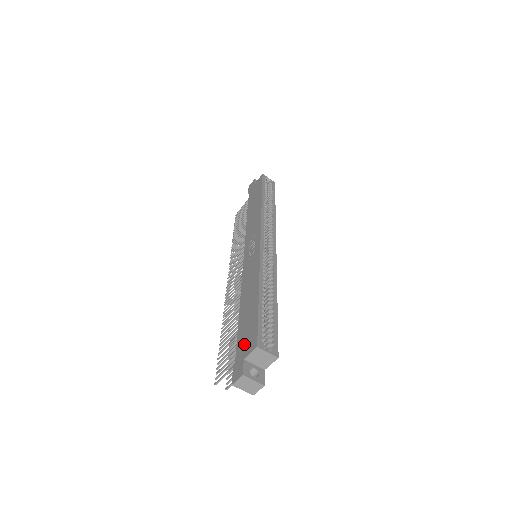
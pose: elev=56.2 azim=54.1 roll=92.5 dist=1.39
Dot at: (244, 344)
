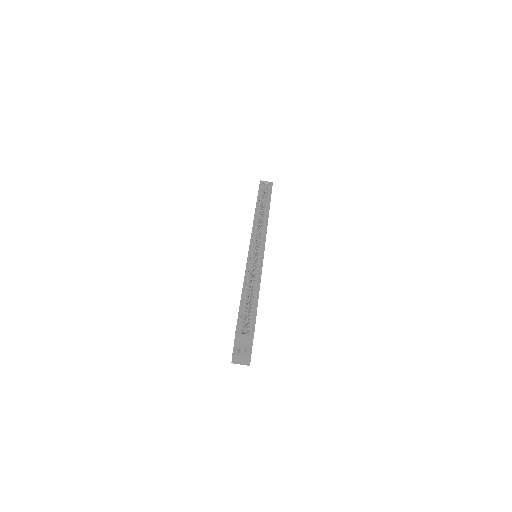
Dot at: occluded
